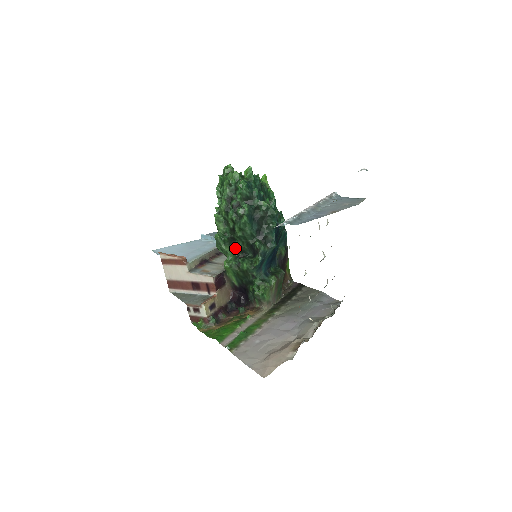
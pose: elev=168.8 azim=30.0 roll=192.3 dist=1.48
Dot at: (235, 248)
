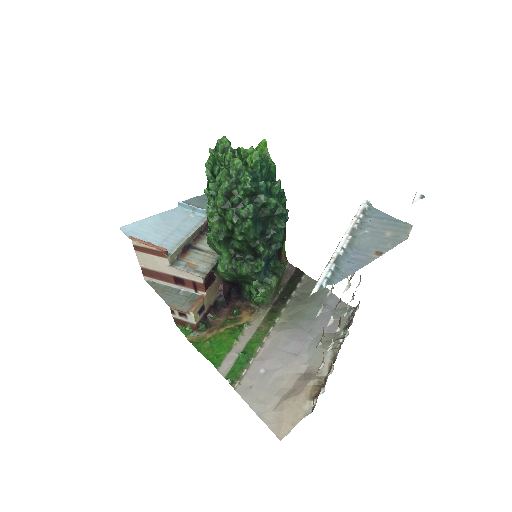
Dot at: (231, 247)
